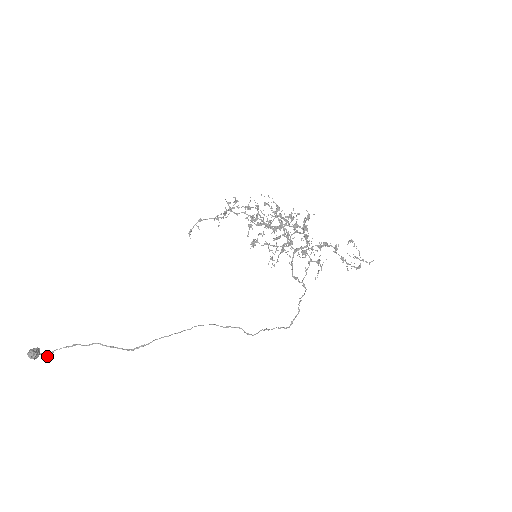
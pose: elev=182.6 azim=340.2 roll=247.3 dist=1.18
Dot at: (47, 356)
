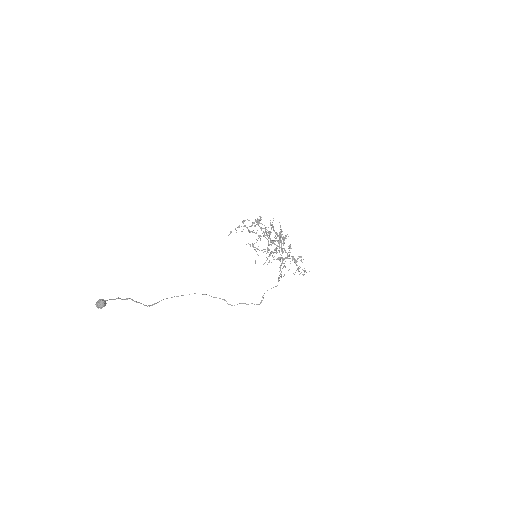
Dot at: occluded
